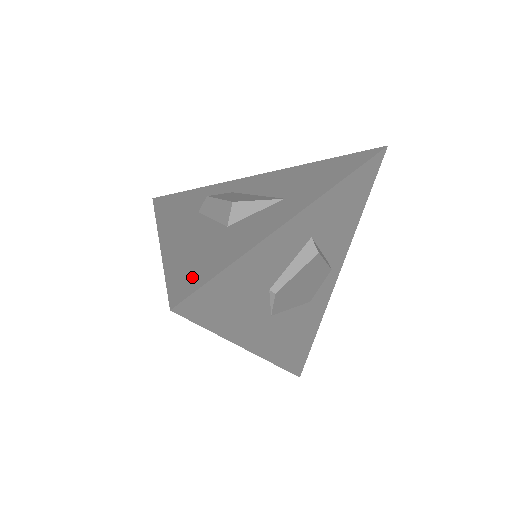
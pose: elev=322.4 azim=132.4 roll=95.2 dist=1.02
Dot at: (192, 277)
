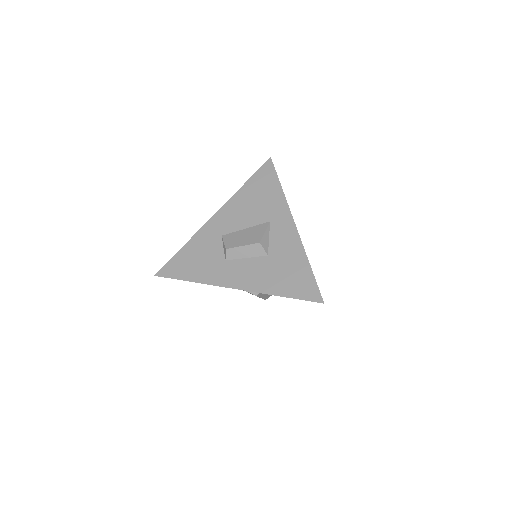
Dot at: (305, 287)
